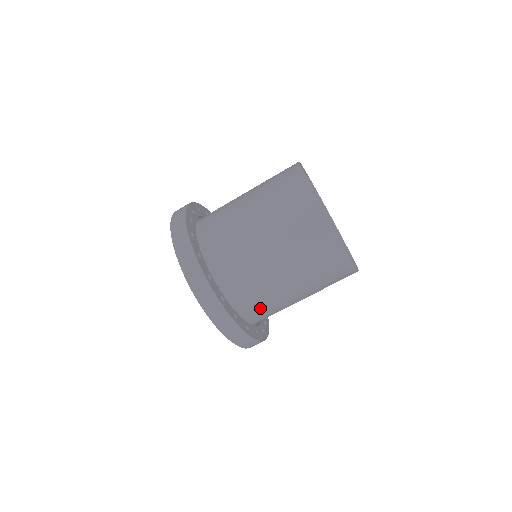
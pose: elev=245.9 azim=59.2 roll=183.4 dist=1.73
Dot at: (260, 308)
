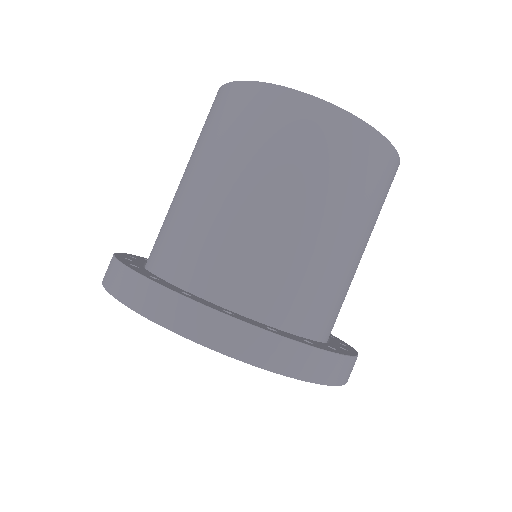
Dot at: (303, 299)
